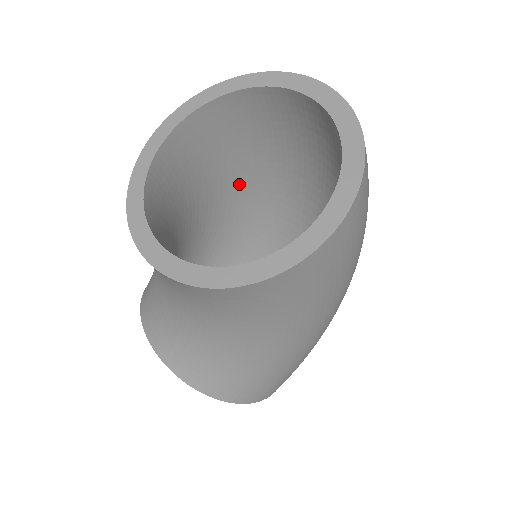
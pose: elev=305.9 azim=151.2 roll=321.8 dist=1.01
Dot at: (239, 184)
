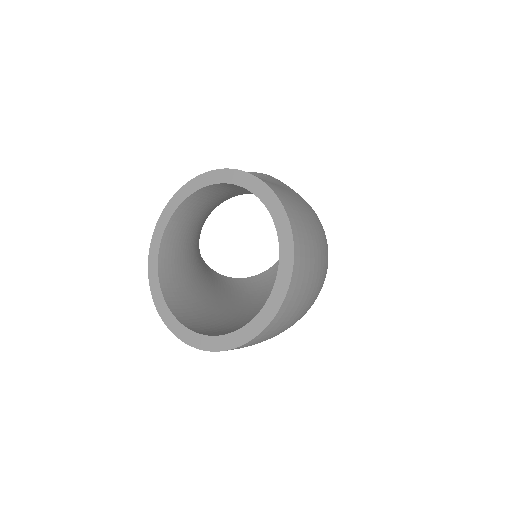
Dot at: occluded
